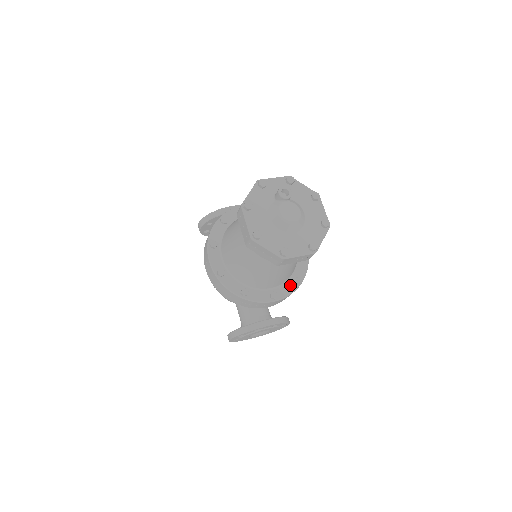
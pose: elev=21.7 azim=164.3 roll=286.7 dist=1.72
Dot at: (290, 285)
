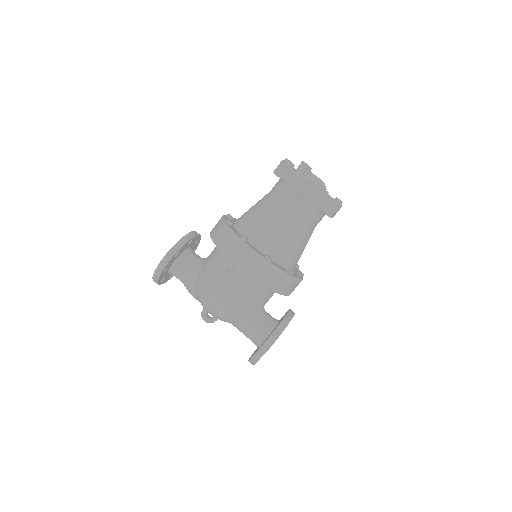
Dot at: (296, 268)
